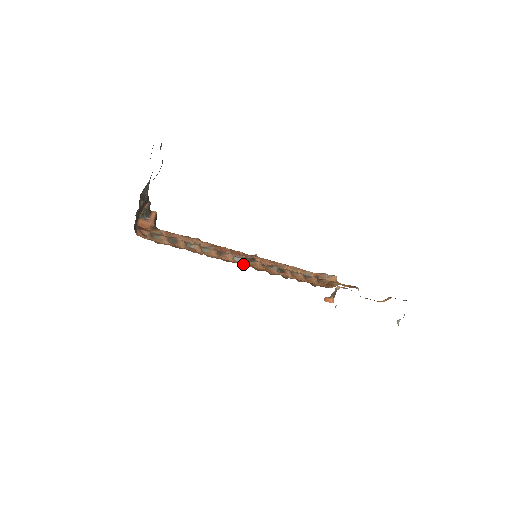
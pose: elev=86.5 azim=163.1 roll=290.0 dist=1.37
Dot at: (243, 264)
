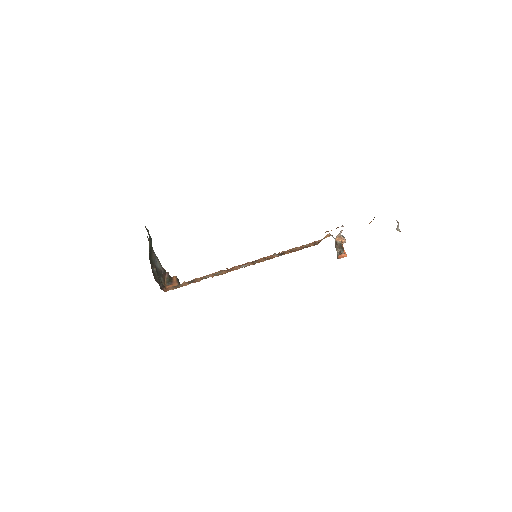
Dot at: occluded
